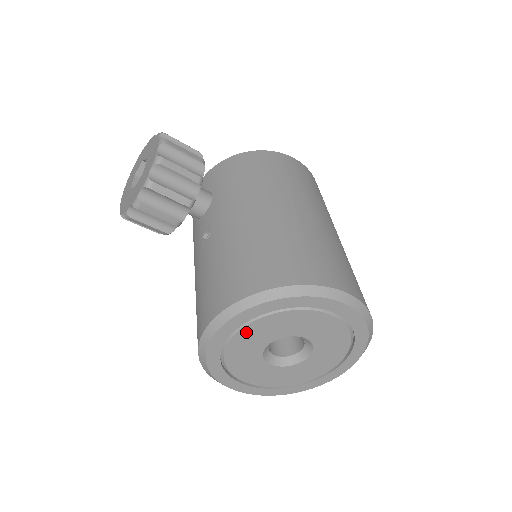
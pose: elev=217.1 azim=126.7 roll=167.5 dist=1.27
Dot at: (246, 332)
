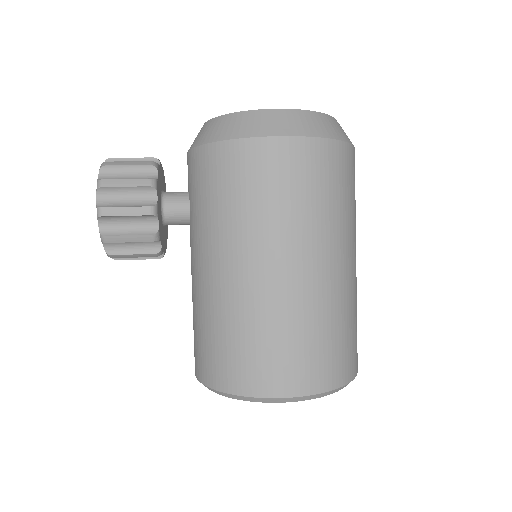
Dot at: occluded
